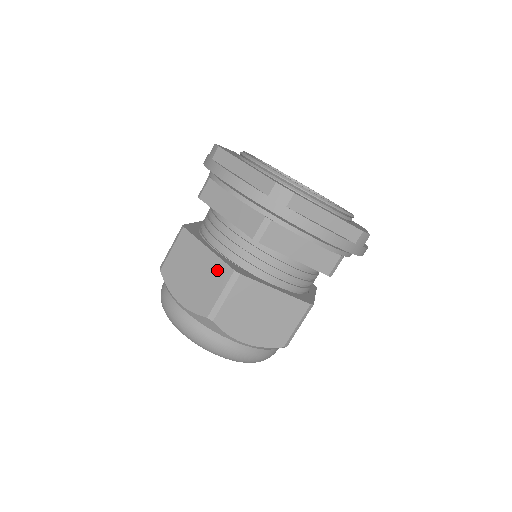
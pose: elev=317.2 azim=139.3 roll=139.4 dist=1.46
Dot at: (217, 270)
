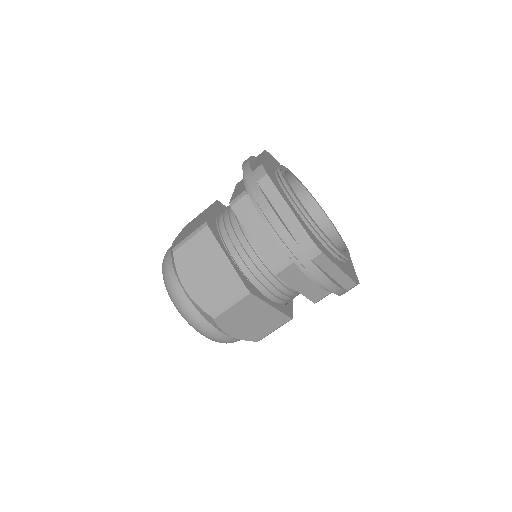
Dot at: (231, 281)
